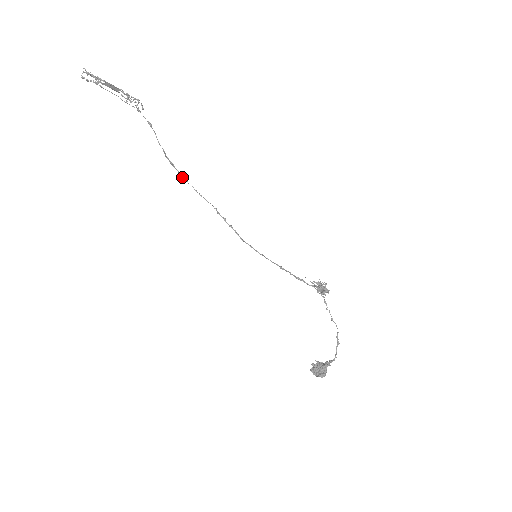
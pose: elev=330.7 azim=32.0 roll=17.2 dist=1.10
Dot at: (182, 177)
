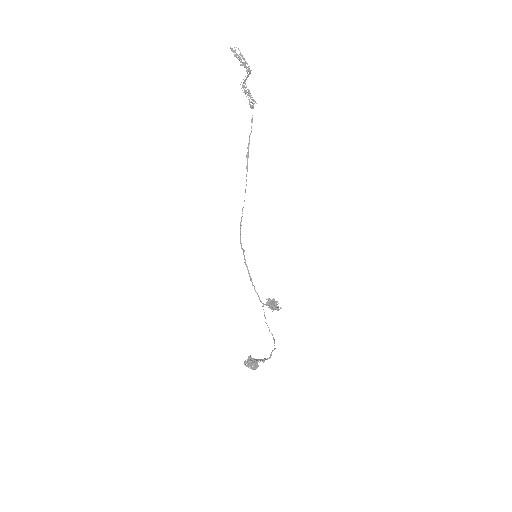
Dot at: (247, 169)
